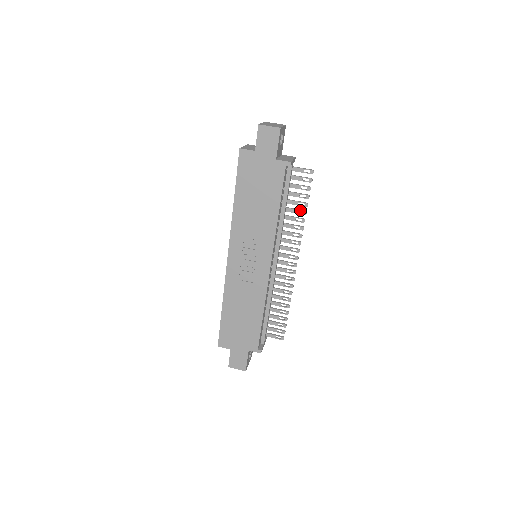
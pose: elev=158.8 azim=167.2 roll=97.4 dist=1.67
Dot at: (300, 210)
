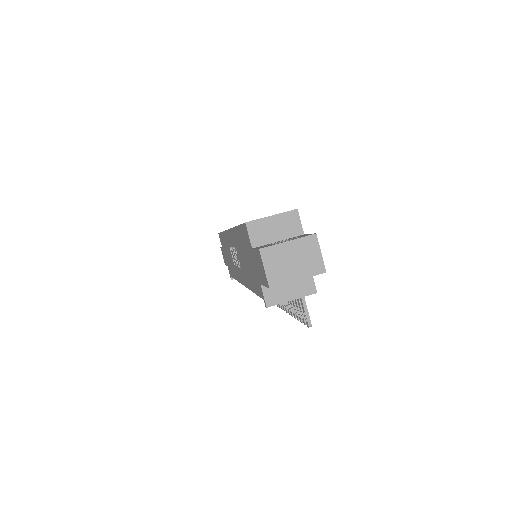
Dot at: (290, 307)
